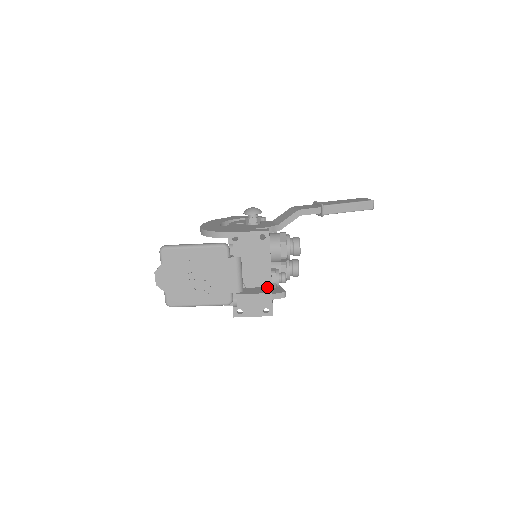
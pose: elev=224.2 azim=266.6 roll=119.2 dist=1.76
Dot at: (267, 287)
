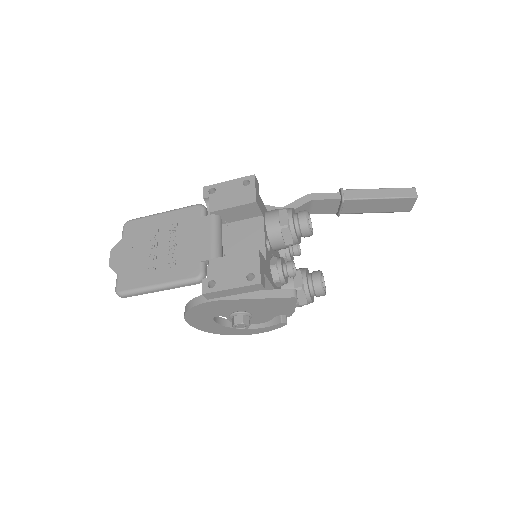
Dot at: occluded
